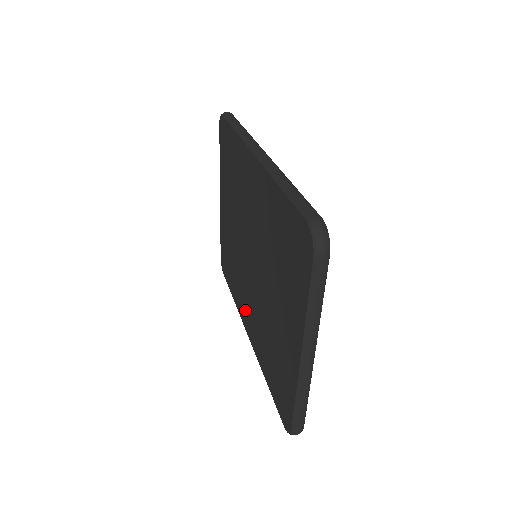
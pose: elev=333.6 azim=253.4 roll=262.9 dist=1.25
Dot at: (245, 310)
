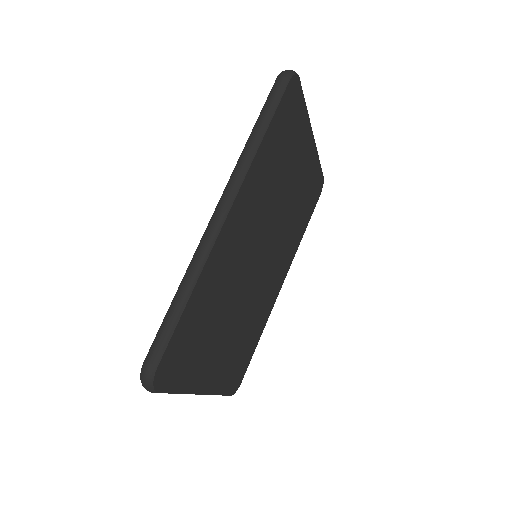
Dot at: occluded
